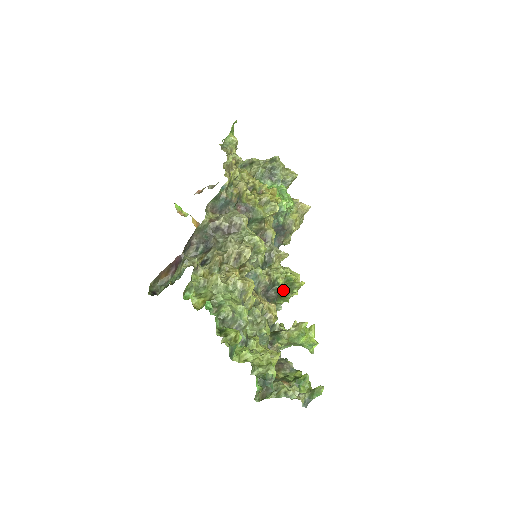
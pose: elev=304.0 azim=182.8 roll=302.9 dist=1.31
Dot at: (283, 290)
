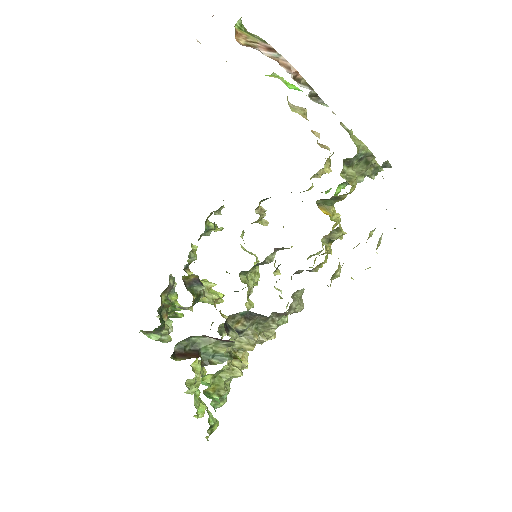
Dot at: occluded
